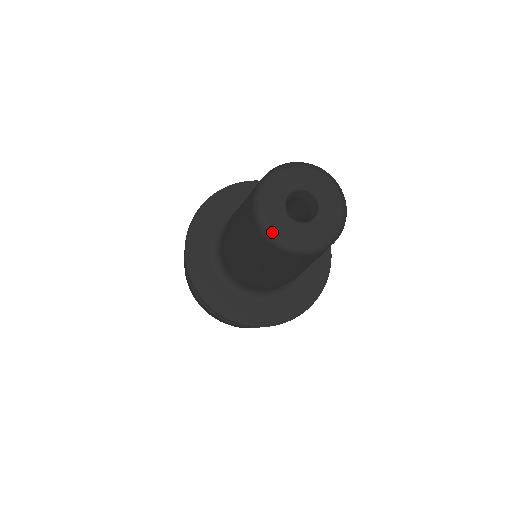
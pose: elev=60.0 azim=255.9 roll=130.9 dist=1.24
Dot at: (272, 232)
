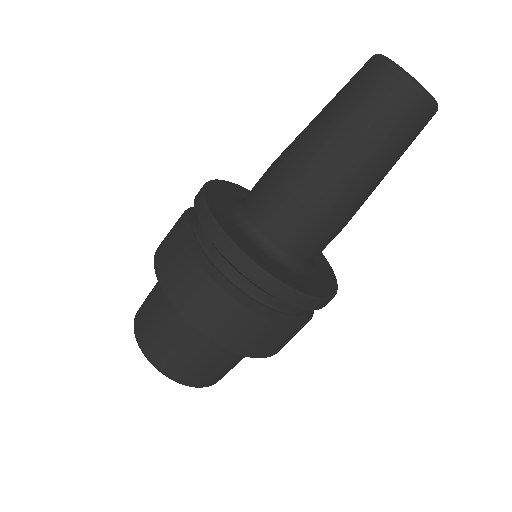
Dot at: (401, 67)
